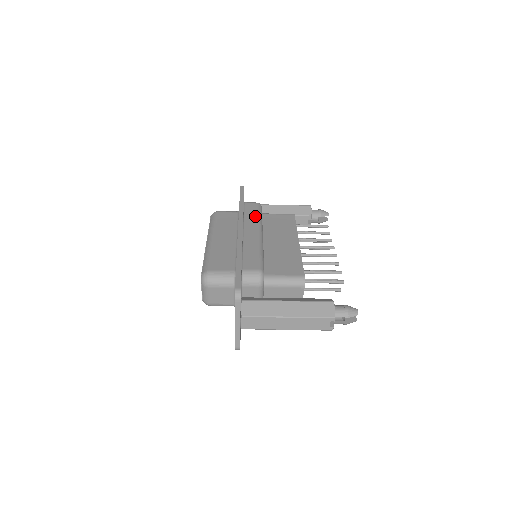
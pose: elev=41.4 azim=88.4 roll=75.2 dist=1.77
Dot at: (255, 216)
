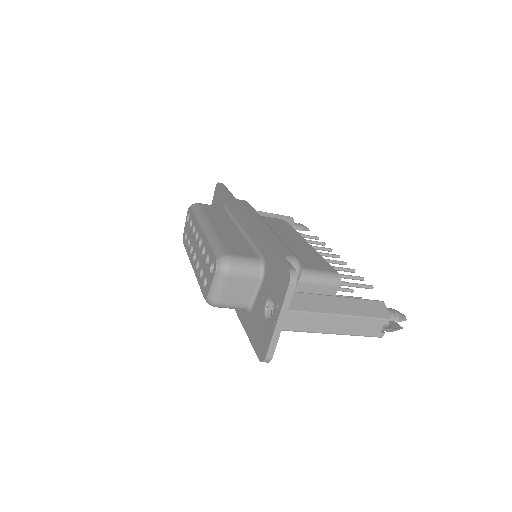
Dot at: (252, 210)
